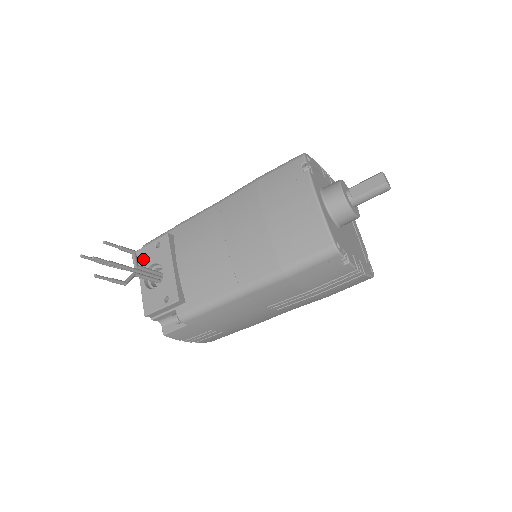
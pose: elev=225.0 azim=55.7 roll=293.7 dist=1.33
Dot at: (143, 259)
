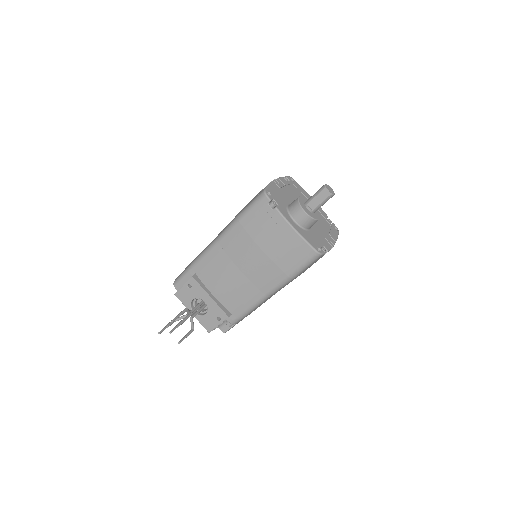
Dot at: (184, 298)
